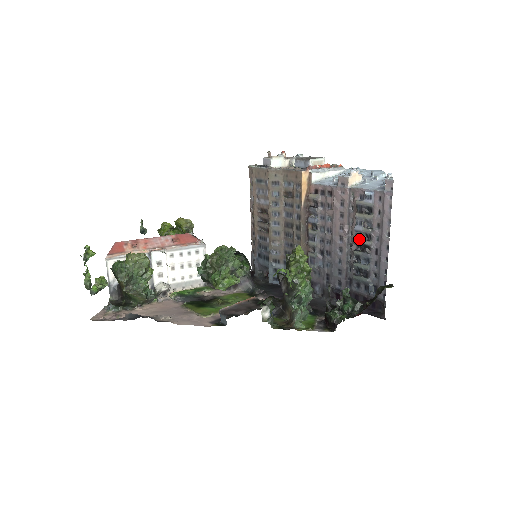
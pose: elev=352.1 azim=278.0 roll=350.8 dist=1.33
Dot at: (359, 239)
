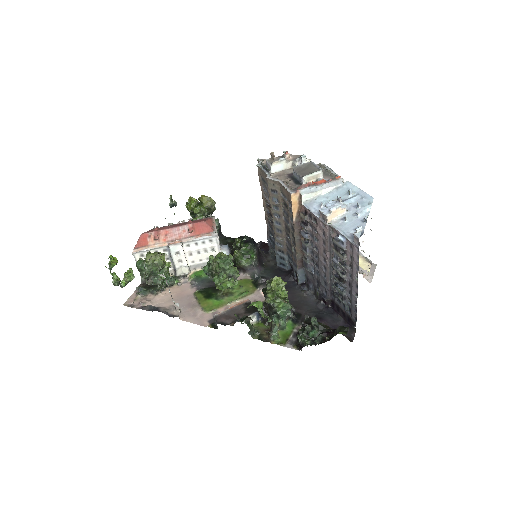
Dot at: (336, 270)
